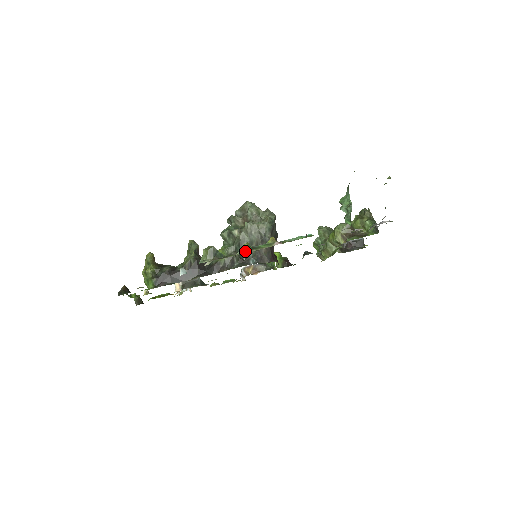
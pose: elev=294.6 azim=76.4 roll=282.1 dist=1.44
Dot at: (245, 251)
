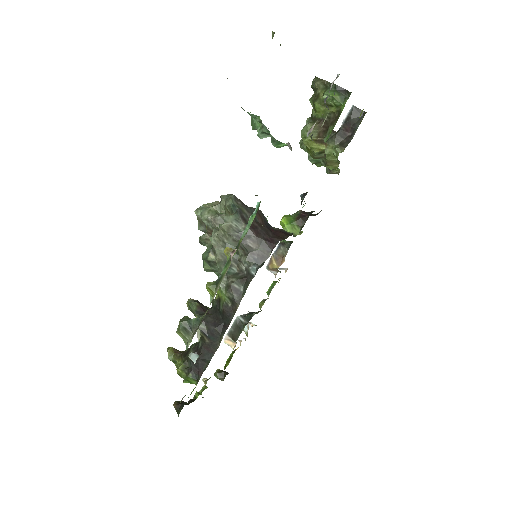
Dot at: (213, 294)
